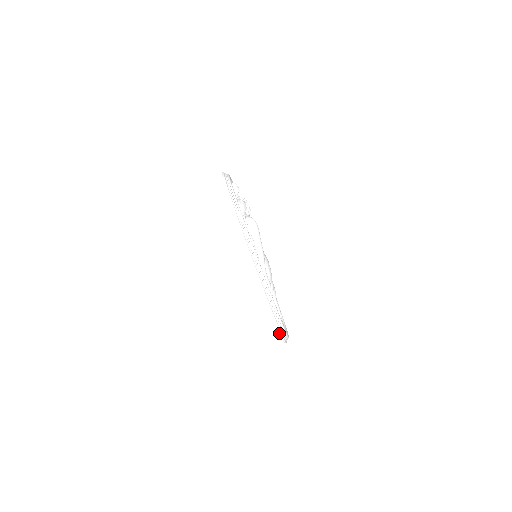
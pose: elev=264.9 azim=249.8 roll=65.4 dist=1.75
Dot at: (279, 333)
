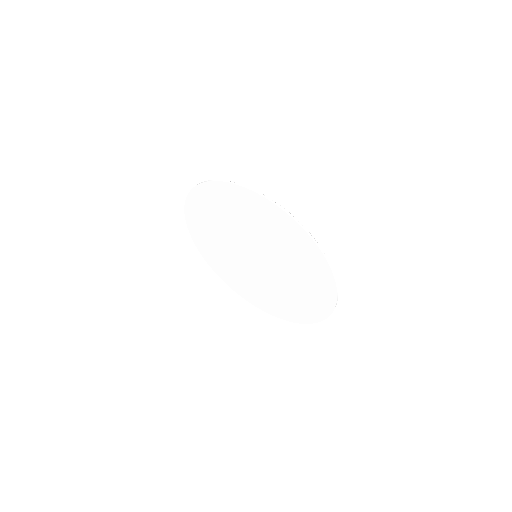
Dot at: (331, 269)
